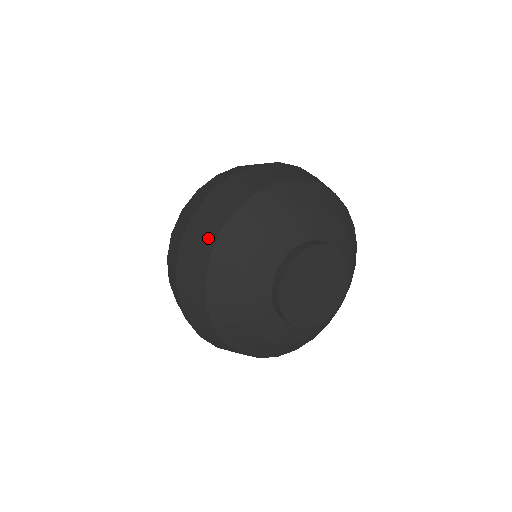
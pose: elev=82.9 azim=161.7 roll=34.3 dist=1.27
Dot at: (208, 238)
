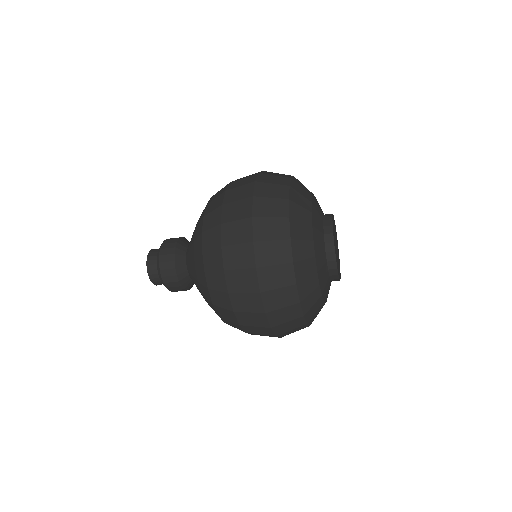
Dot at: (282, 251)
